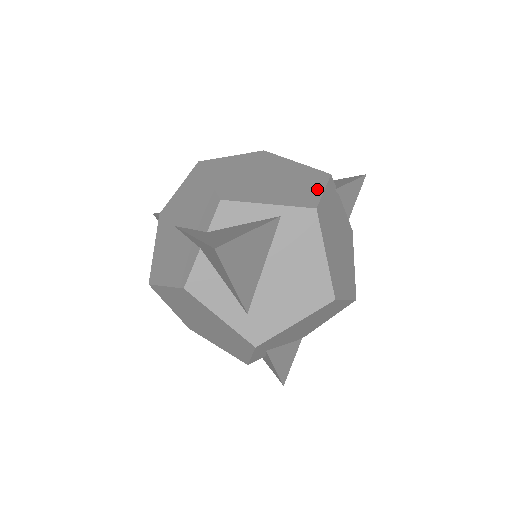
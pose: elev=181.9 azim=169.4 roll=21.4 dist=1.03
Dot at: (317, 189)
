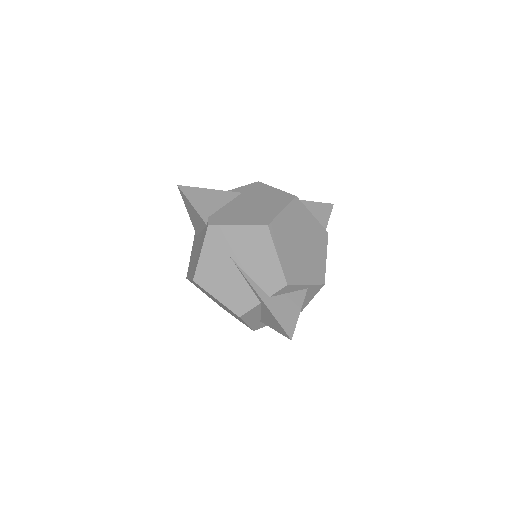
Dot at: (324, 258)
